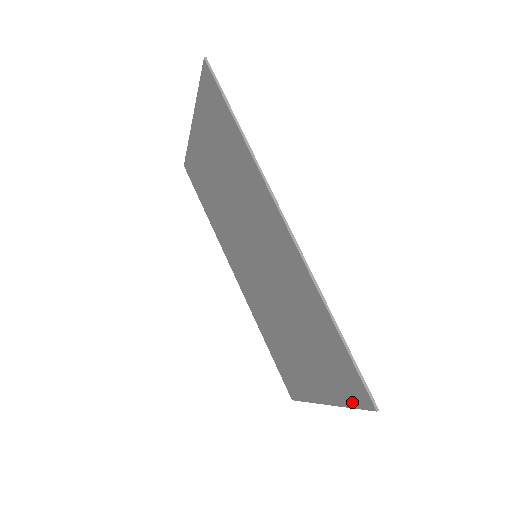
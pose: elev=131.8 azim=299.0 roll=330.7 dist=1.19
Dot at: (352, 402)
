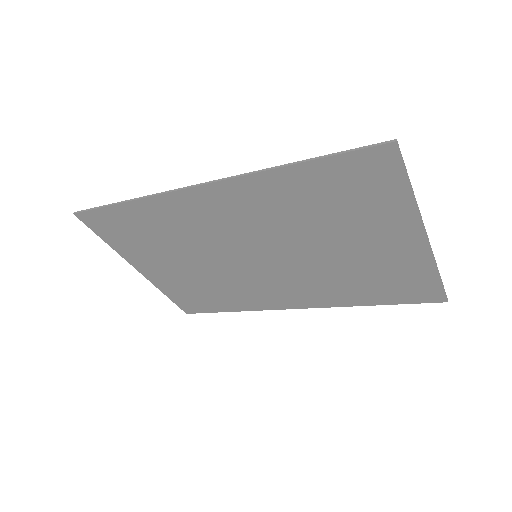
Dot at: (400, 182)
